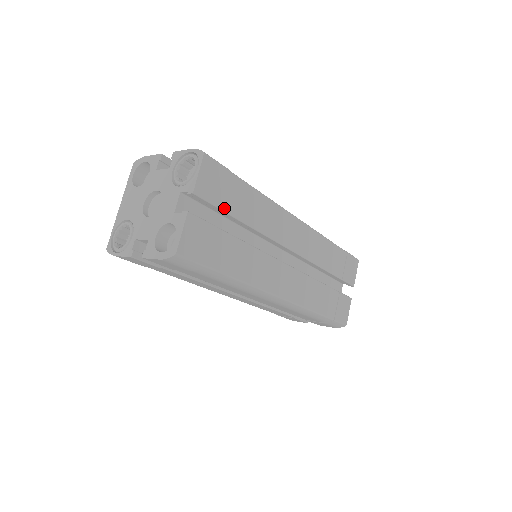
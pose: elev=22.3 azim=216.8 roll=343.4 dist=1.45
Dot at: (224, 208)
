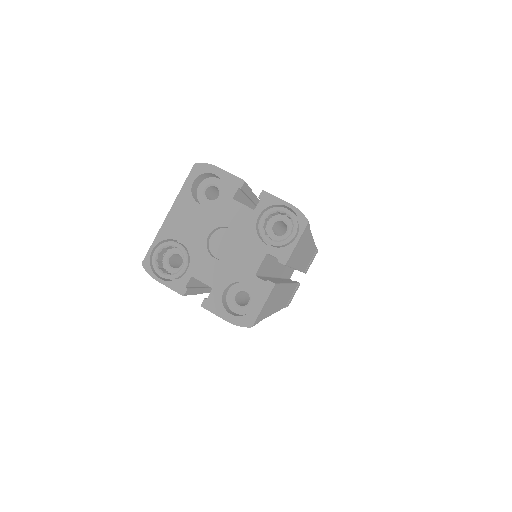
Dot at: occluded
